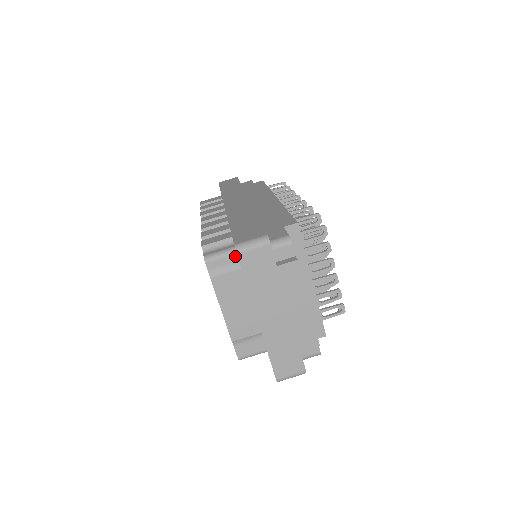
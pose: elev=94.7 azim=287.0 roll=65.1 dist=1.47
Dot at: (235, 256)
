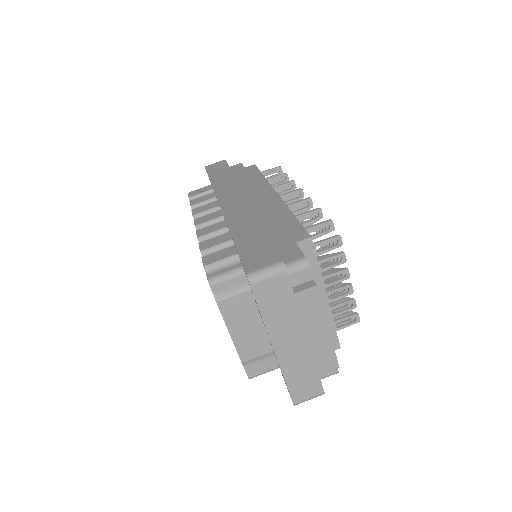
Dot at: (243, 277)
